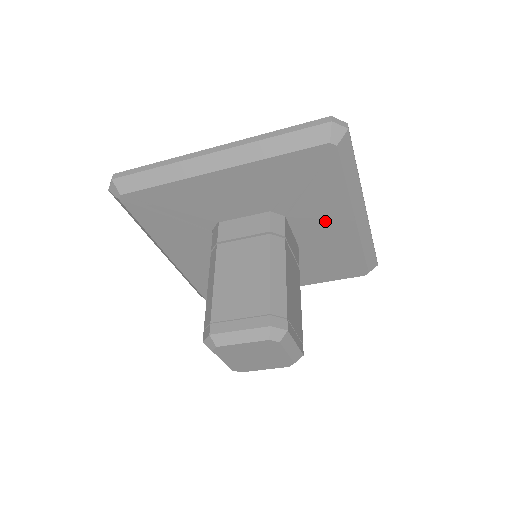
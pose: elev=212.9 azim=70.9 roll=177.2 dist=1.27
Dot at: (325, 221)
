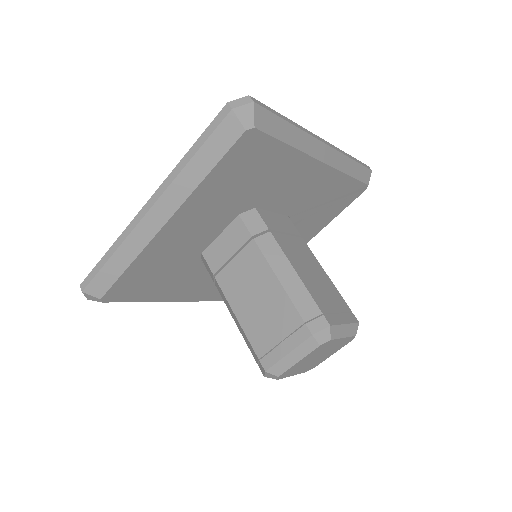
Dot at: (295, 184)
